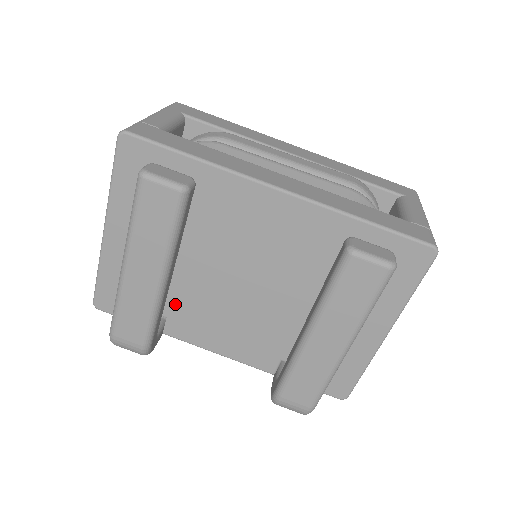
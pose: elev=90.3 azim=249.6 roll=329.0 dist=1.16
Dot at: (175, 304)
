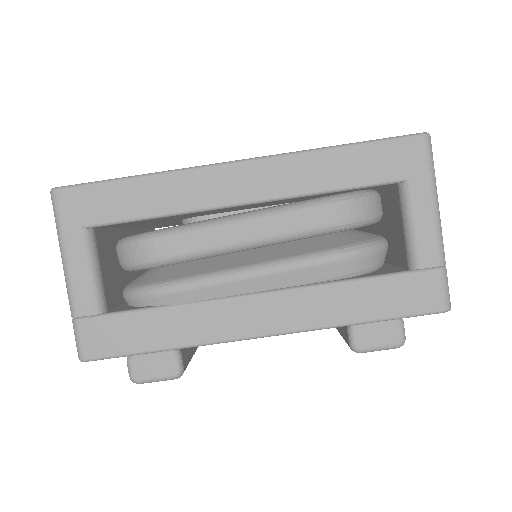
Dot at: occluded
